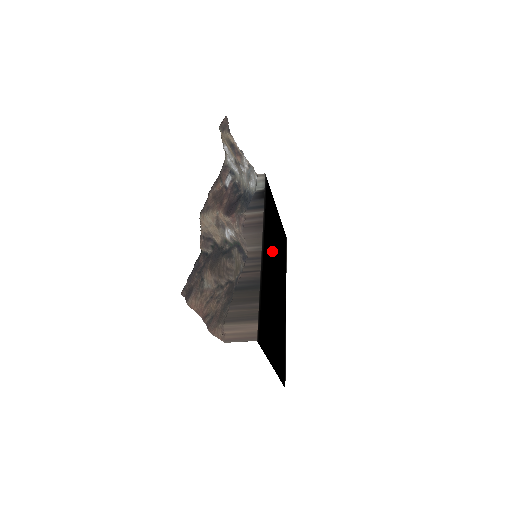
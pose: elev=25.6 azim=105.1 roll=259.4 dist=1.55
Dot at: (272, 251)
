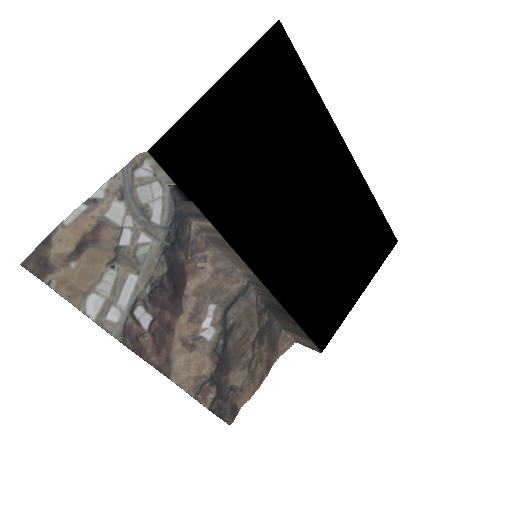
Dot at: (270, 197)
